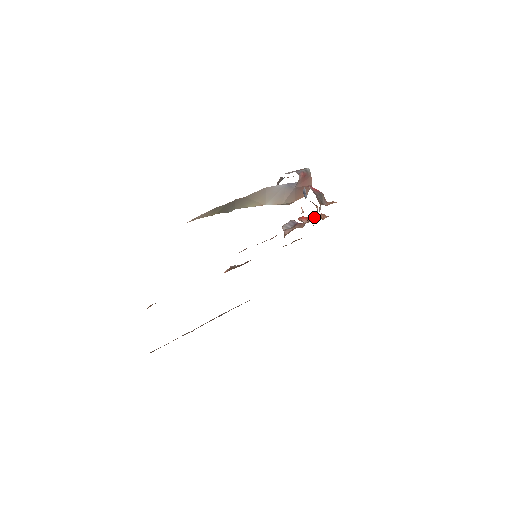
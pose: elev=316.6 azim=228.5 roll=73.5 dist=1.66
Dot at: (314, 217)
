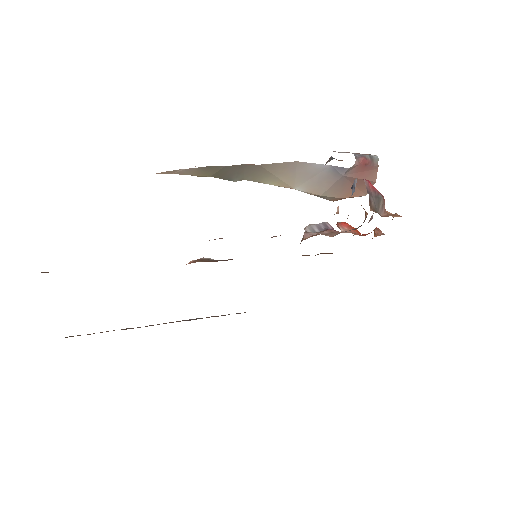
Dot at: occluded
